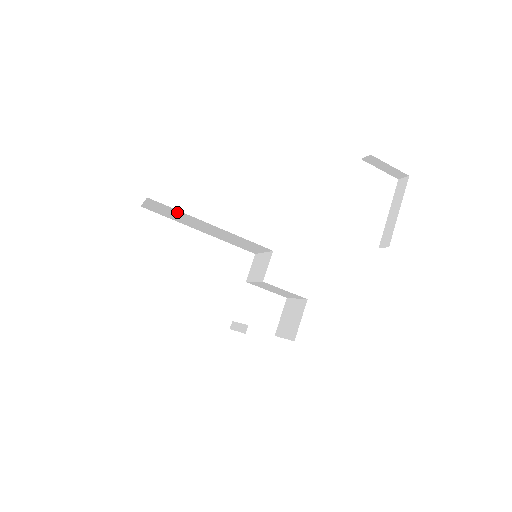
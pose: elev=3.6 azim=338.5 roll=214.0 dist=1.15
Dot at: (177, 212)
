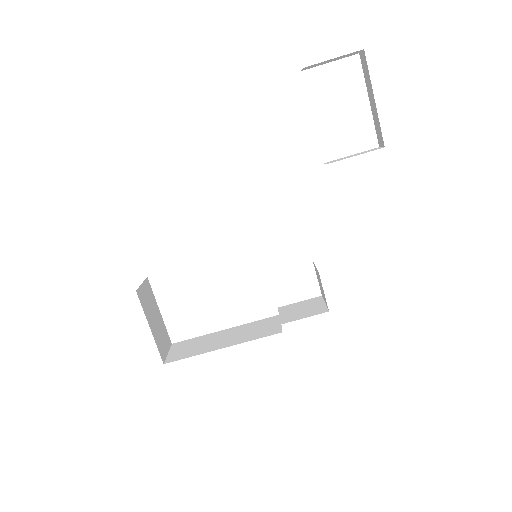
Dot at: occluded
